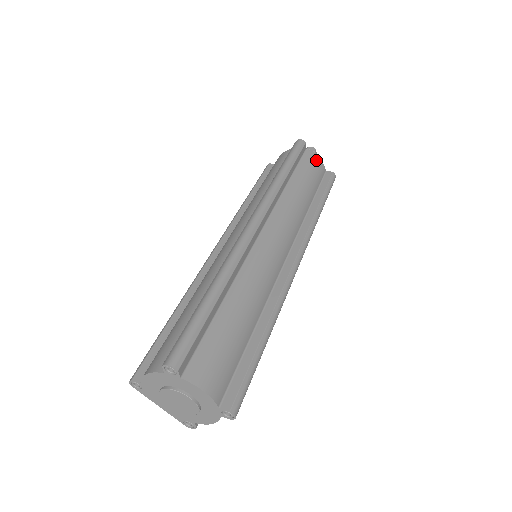
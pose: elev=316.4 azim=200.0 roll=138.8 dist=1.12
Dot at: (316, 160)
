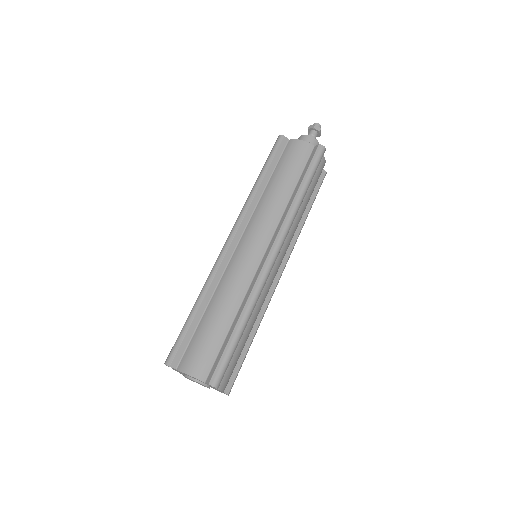
Dot at: (297, 145)
